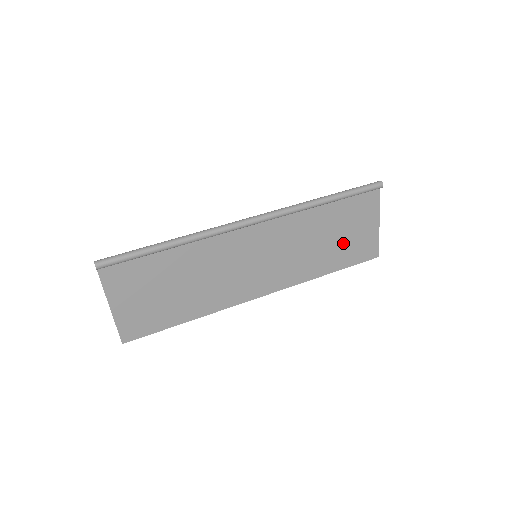
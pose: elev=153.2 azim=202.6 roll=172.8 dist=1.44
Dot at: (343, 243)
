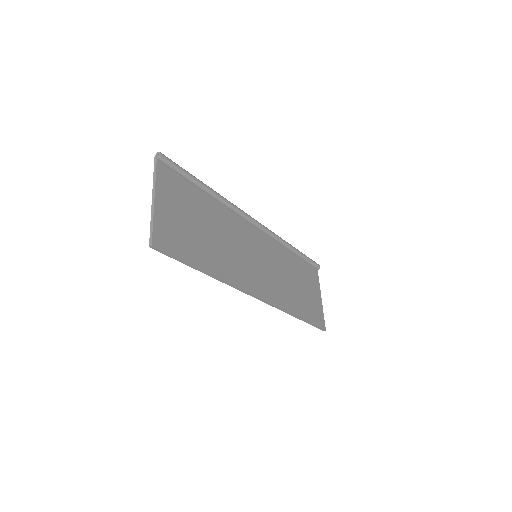
Dot at: (305, 296)
